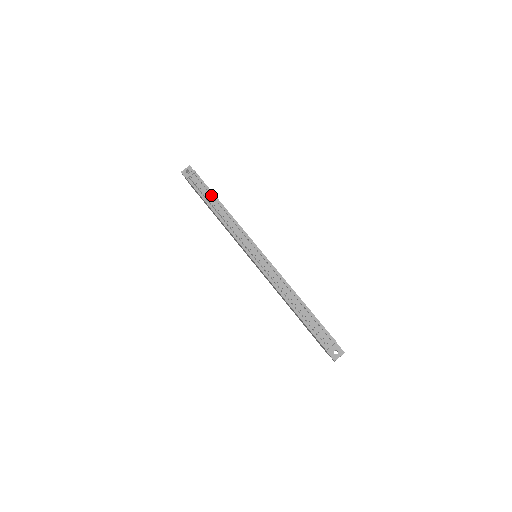
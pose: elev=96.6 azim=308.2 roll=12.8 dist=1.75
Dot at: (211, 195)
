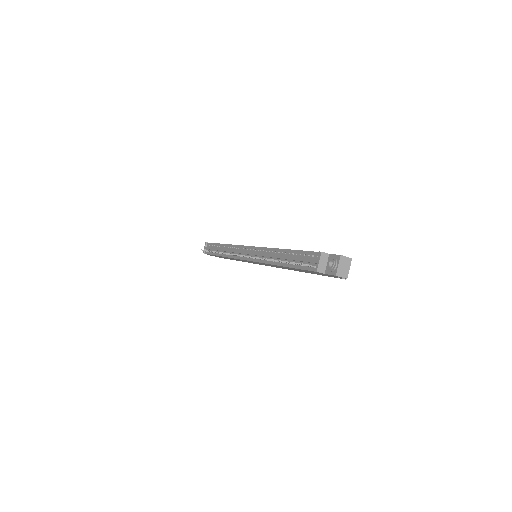
Dot at: (217, 246)
